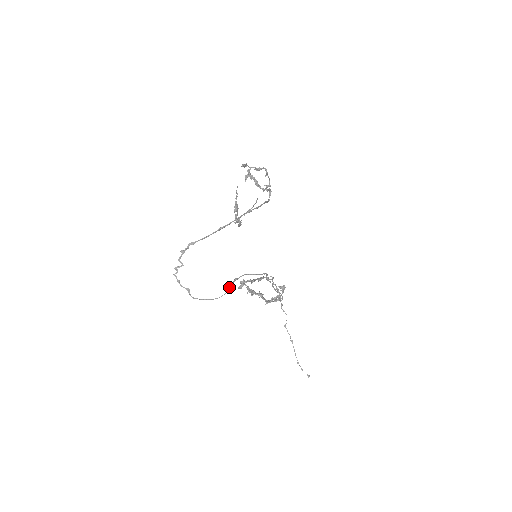
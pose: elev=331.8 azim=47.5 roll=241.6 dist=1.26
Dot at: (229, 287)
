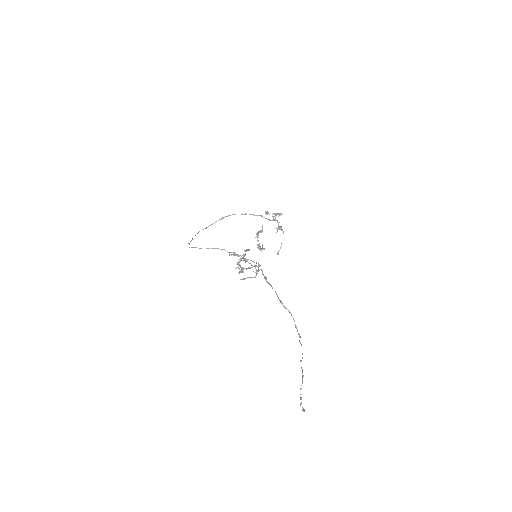
Dot at: (214, 248)
